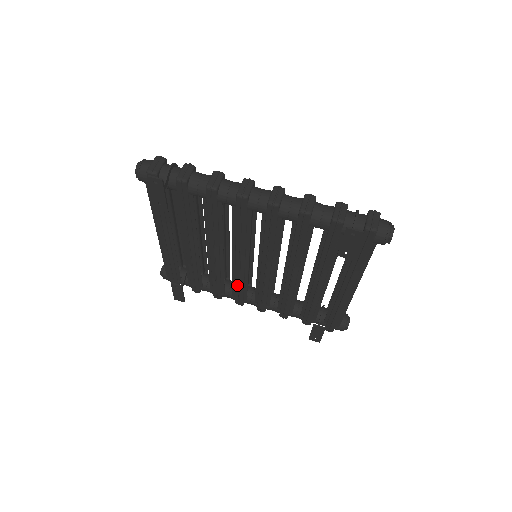
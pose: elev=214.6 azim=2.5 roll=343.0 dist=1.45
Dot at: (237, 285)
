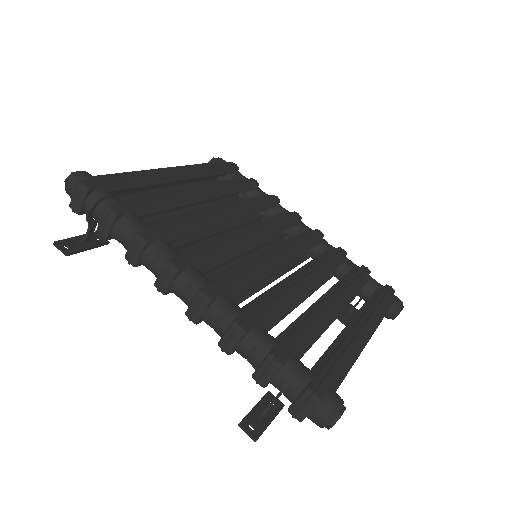
Dot at: occluded
